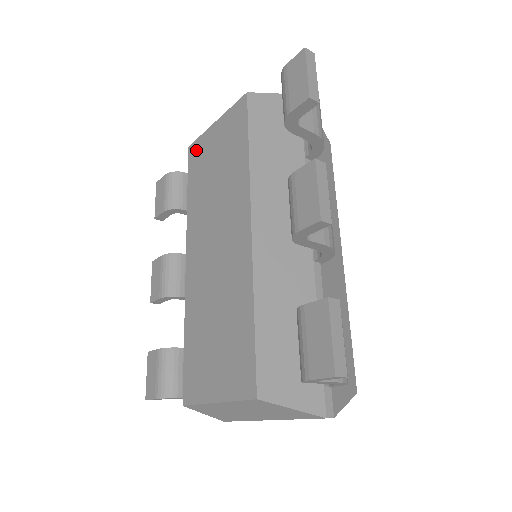
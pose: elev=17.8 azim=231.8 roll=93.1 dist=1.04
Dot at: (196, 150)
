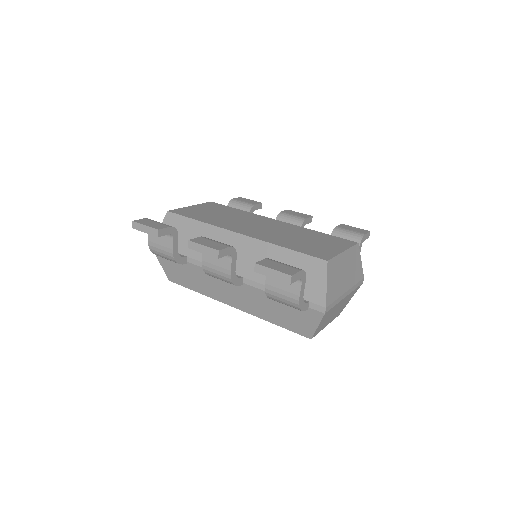
Dot at: (182, 211)
